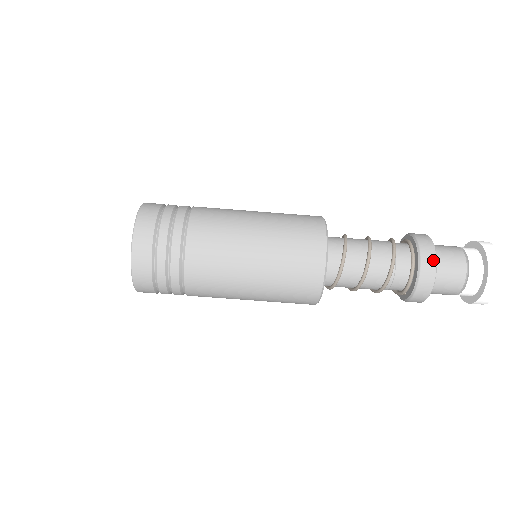
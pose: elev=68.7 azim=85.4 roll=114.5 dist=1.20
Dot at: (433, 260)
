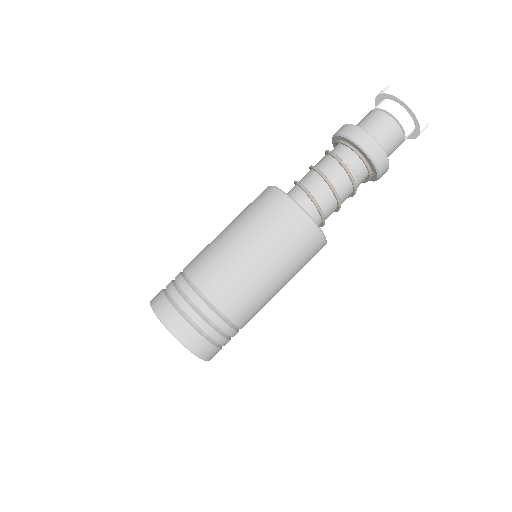
Dot at: (361, 132)
